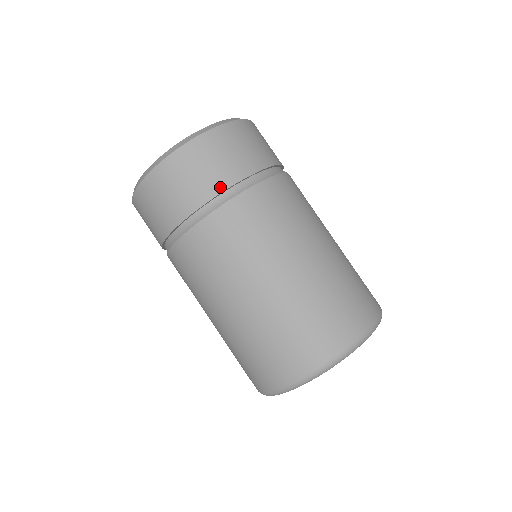
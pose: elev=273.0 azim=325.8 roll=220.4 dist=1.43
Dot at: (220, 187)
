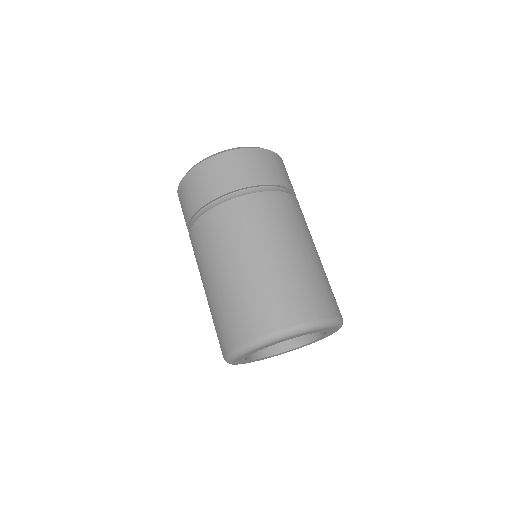
Dot at: (195, 209)
